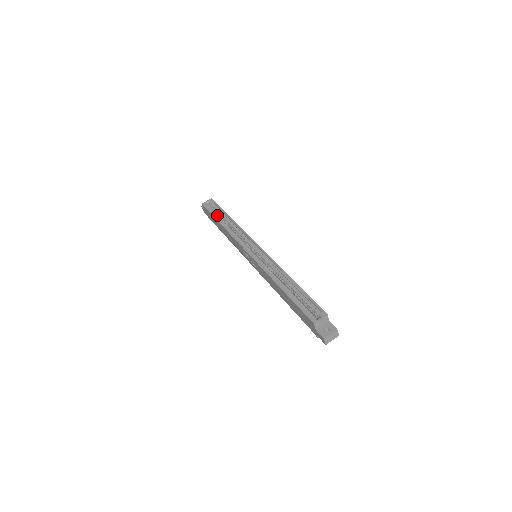
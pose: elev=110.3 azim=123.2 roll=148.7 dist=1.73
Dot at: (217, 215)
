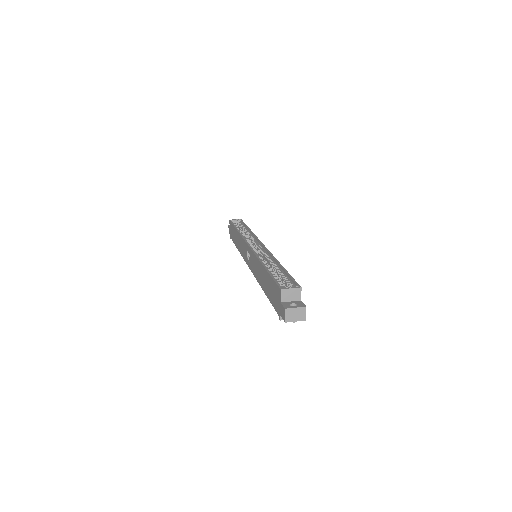
Dot at: (238, 227)
